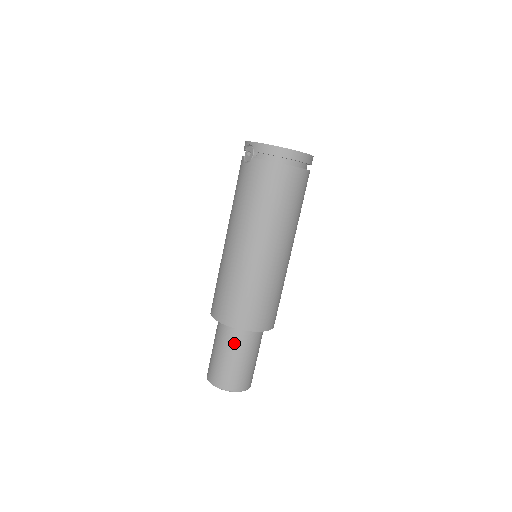
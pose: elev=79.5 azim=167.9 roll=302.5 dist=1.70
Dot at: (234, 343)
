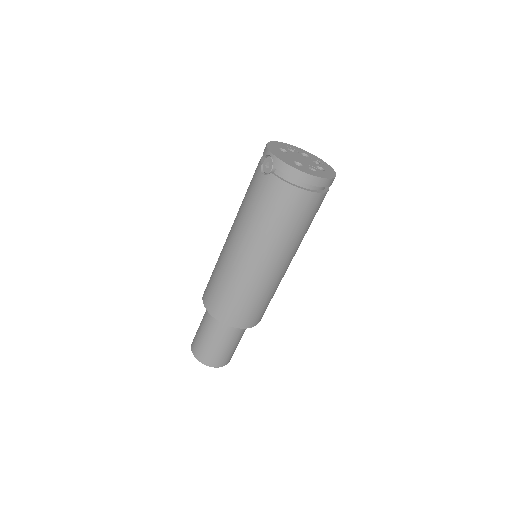
Dot at: (220, 332)
